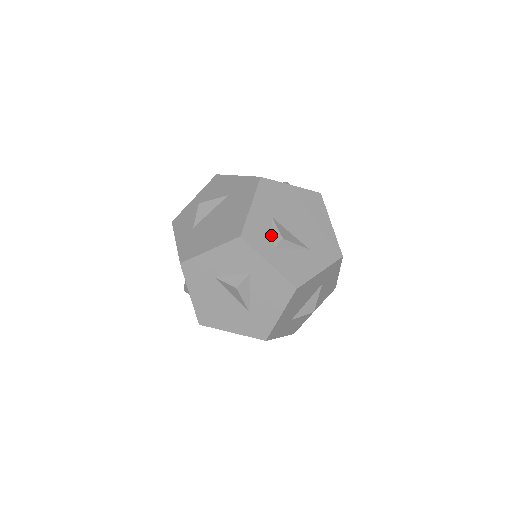
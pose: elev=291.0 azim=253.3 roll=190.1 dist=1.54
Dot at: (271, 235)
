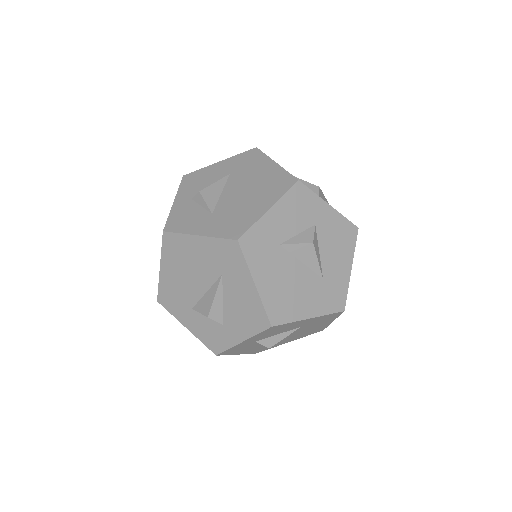
Dot at: occluded
